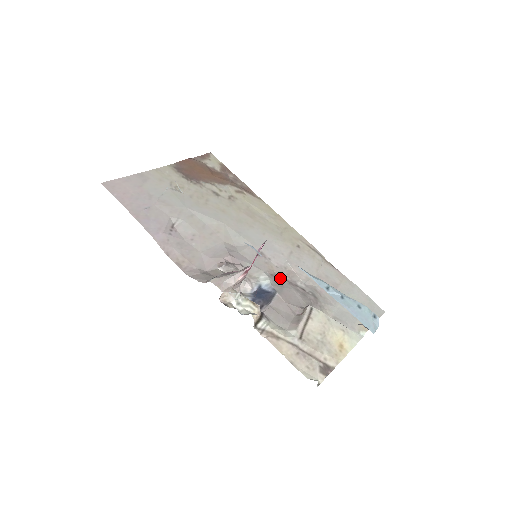
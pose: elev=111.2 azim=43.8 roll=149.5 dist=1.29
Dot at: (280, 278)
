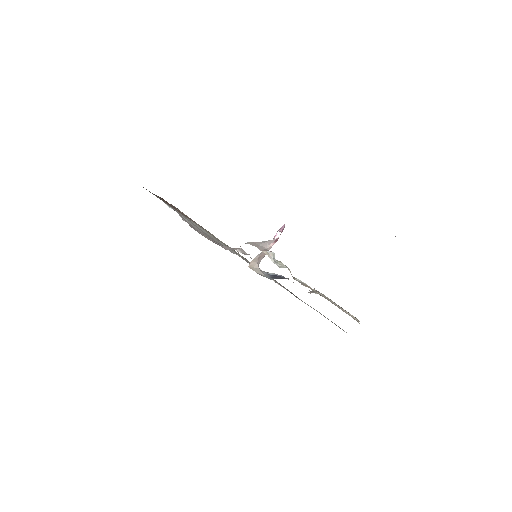
Dot at: occluded
